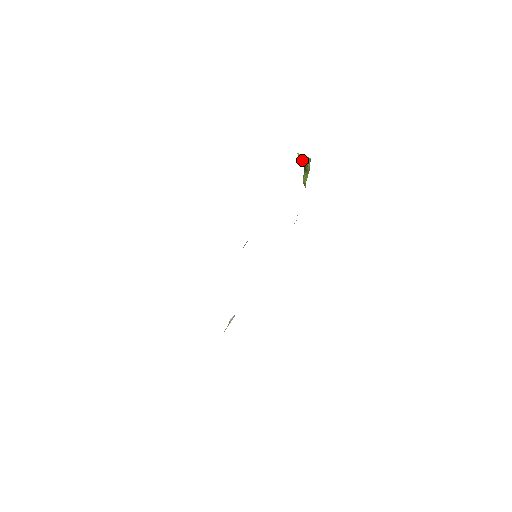
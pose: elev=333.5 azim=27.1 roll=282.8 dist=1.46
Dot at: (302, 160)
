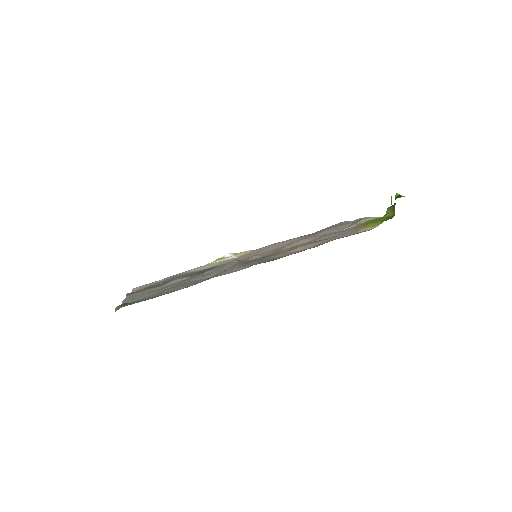
Dot at: occluded
